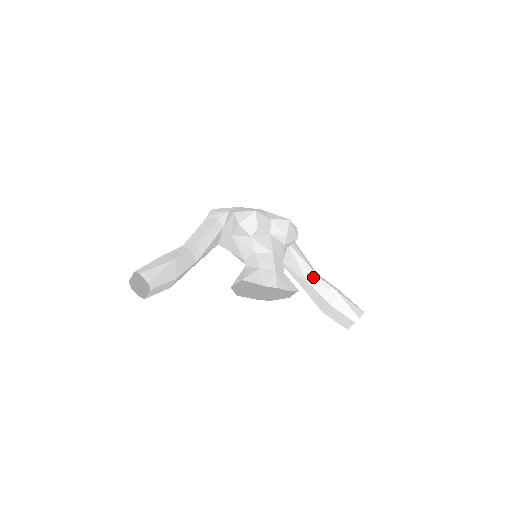
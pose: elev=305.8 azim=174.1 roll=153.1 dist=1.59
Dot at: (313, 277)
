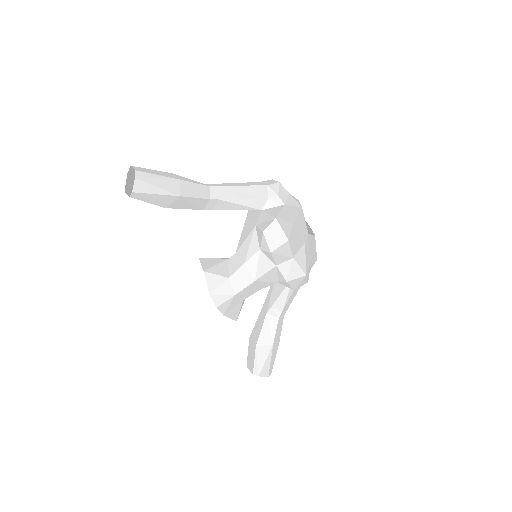
Dot at: (275, 315)
